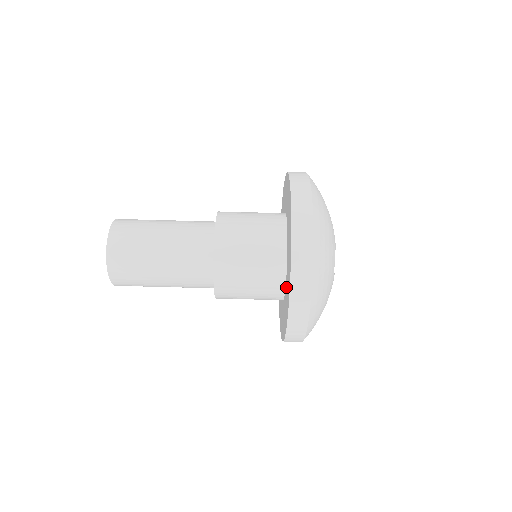
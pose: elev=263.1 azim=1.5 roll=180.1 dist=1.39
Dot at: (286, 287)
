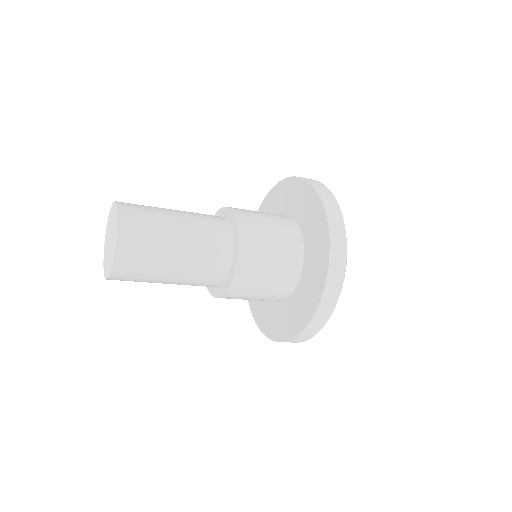
Dot at: (307, 267)
